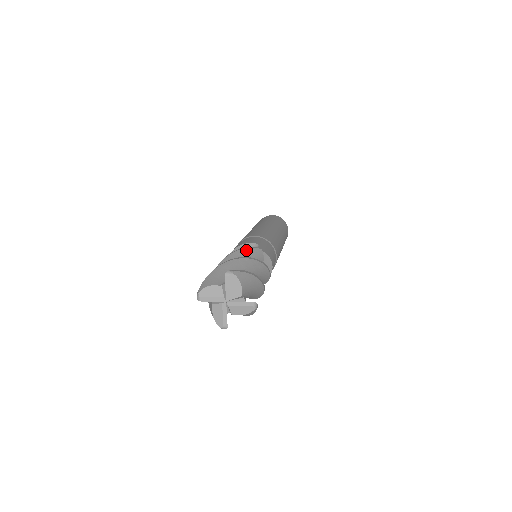
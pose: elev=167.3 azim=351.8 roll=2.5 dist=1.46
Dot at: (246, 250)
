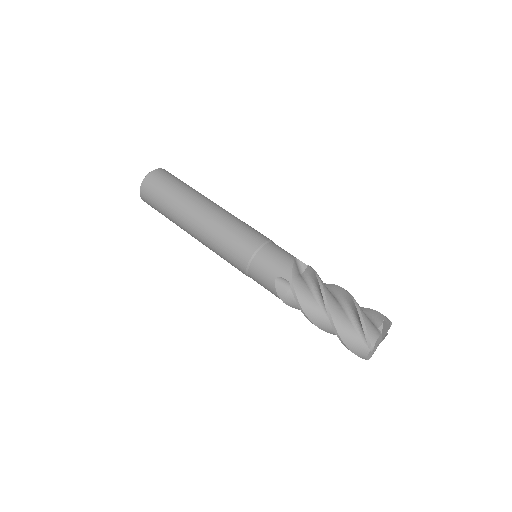
Dot at: occluded
